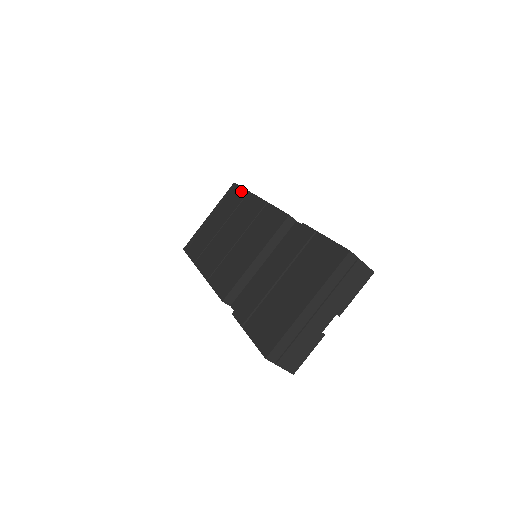
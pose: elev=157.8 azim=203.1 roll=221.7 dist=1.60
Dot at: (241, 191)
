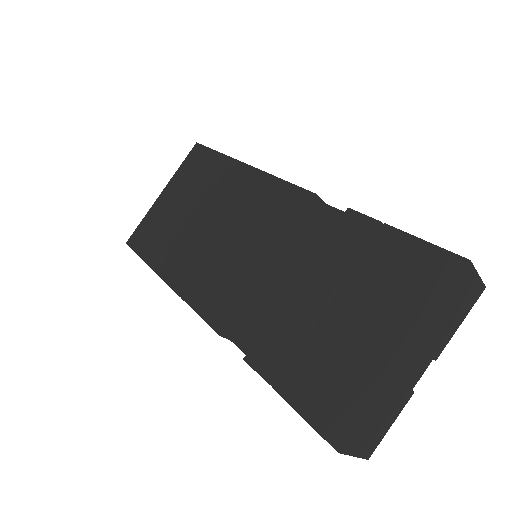
Dot at: (213, 155)
